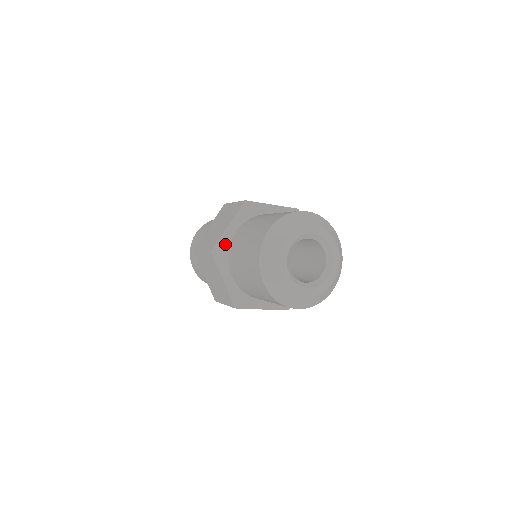
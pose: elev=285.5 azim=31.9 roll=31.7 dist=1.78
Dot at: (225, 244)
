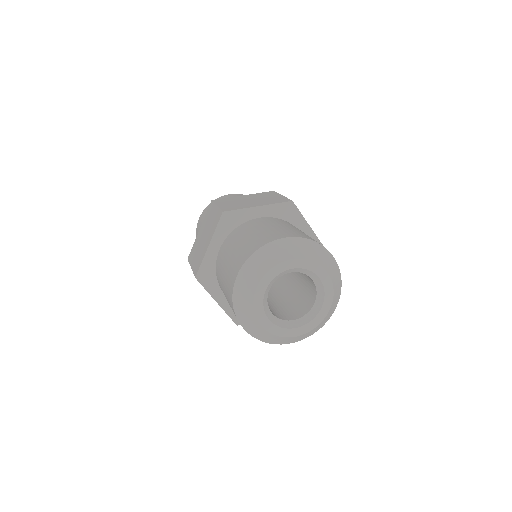
Dot at: (210, 266)
